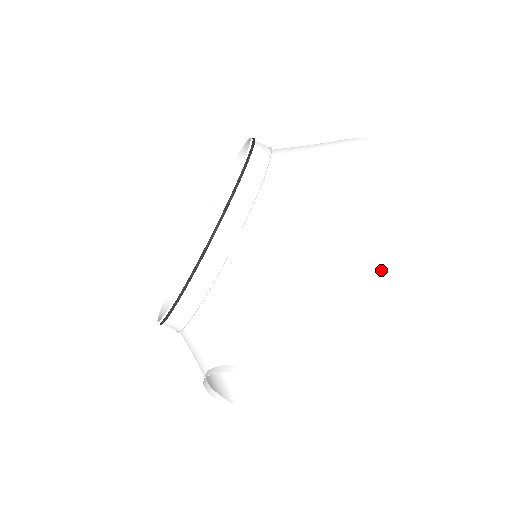
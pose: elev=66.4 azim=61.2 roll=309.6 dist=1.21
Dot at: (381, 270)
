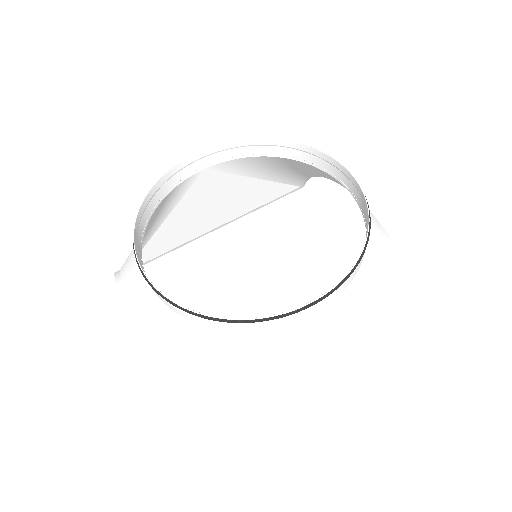
Dot at: (301, 398)
